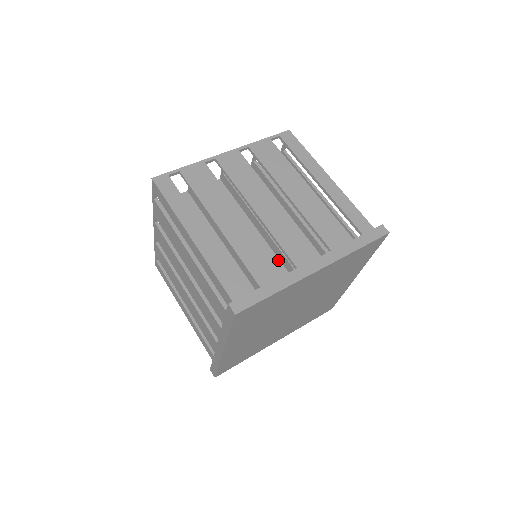
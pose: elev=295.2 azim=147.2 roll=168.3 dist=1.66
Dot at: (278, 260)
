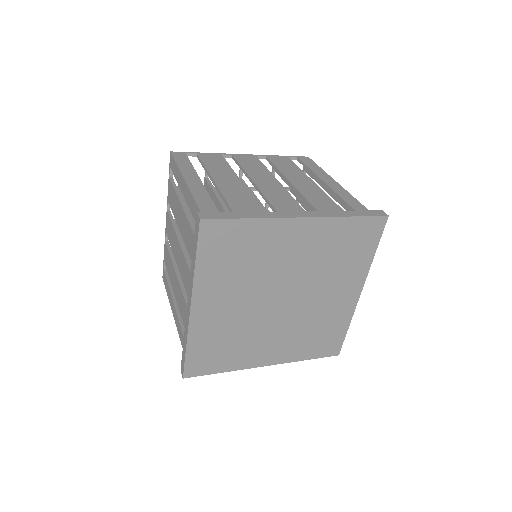
Dot at: occluded
